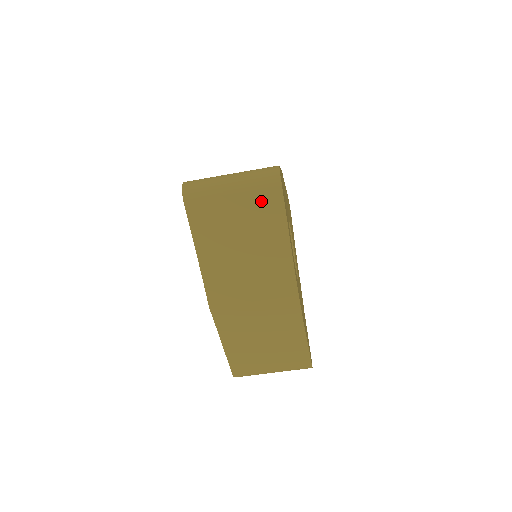
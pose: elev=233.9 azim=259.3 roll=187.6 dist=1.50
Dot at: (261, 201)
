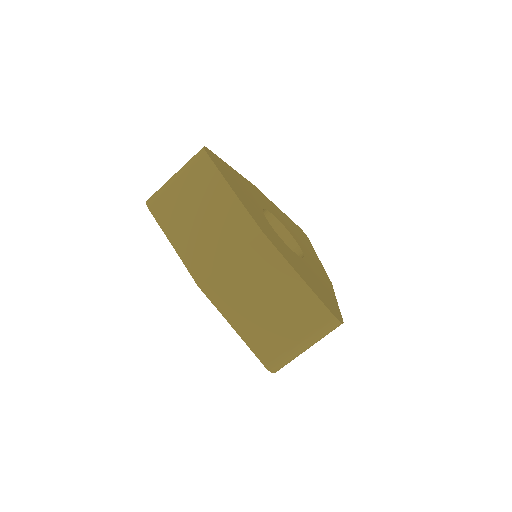
Dot at: (198, 174)
